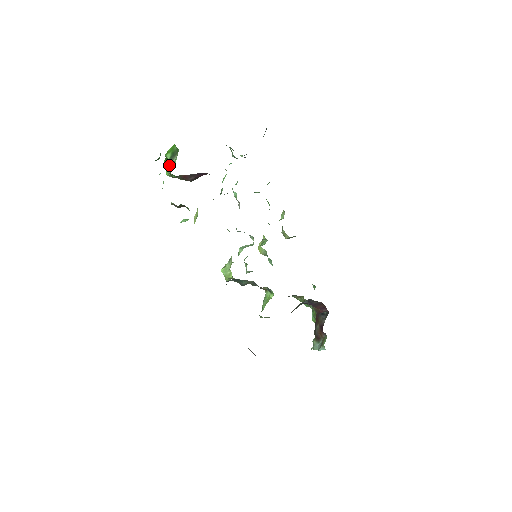
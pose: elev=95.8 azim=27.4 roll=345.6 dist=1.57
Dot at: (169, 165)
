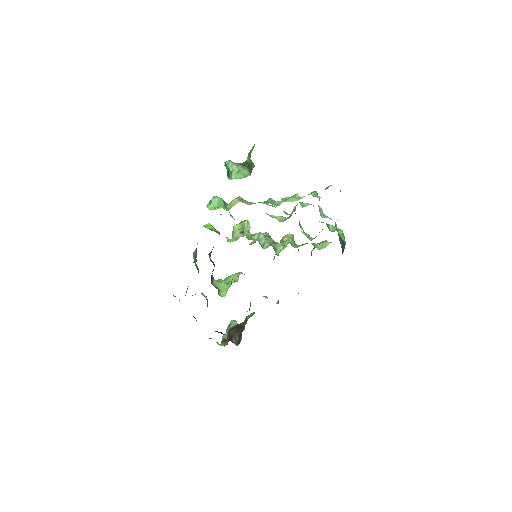
Dot at: occluded
